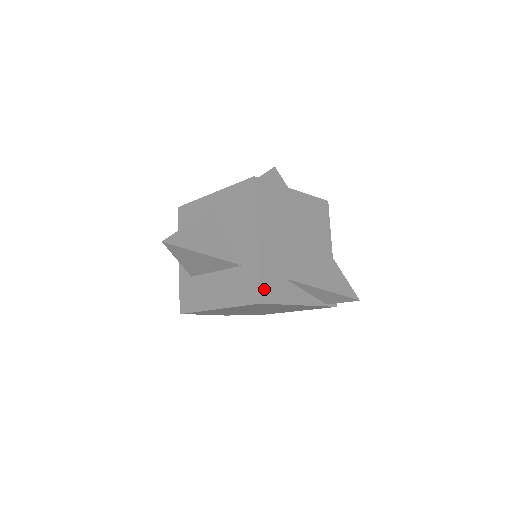
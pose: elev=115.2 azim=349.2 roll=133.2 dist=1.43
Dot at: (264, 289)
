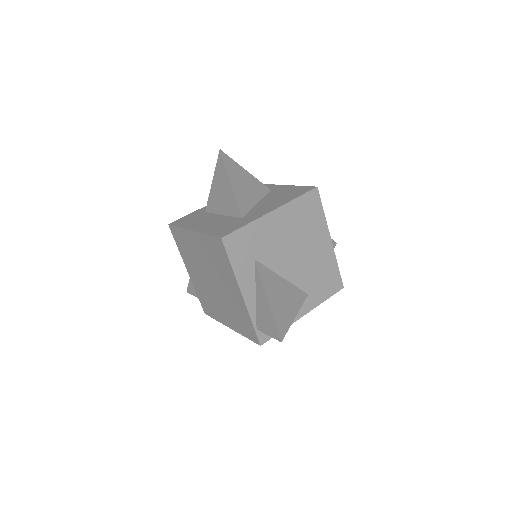
Dot at: (235, 237)
